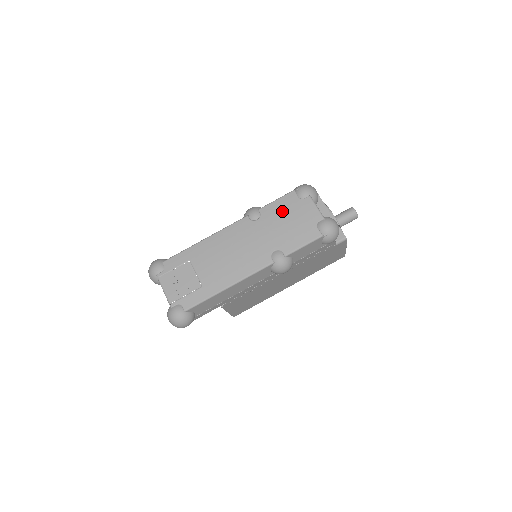
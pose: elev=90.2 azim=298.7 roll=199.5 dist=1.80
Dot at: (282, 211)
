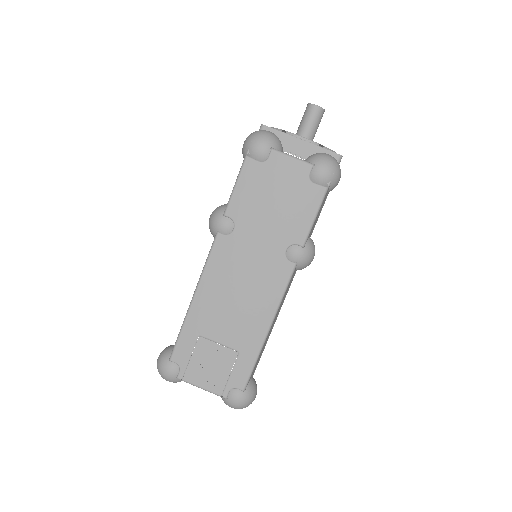
Dot at: (254, 195)
